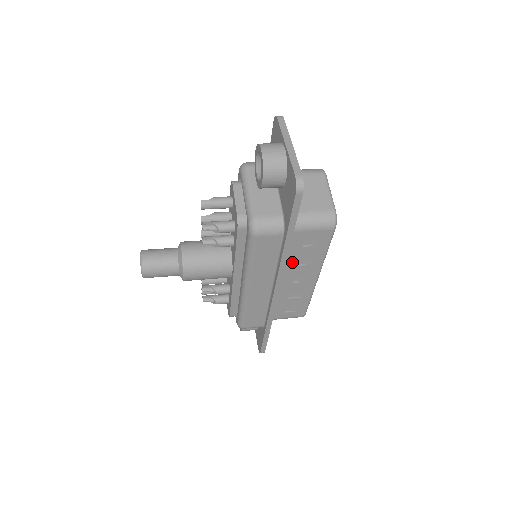
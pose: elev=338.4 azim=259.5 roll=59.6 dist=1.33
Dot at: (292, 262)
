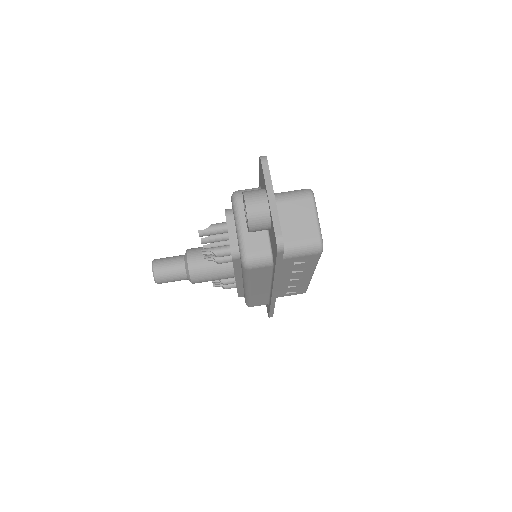
Dot at: (286, 272)
